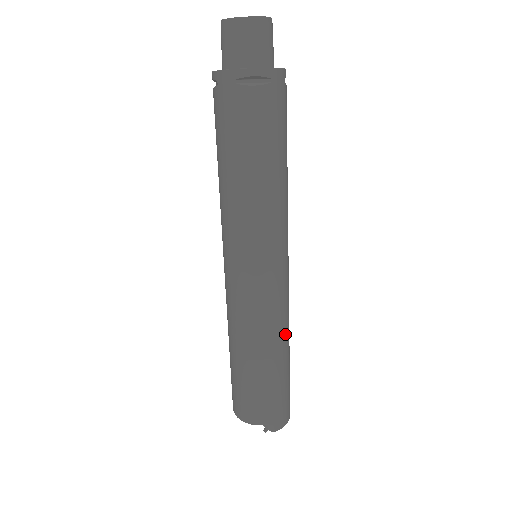
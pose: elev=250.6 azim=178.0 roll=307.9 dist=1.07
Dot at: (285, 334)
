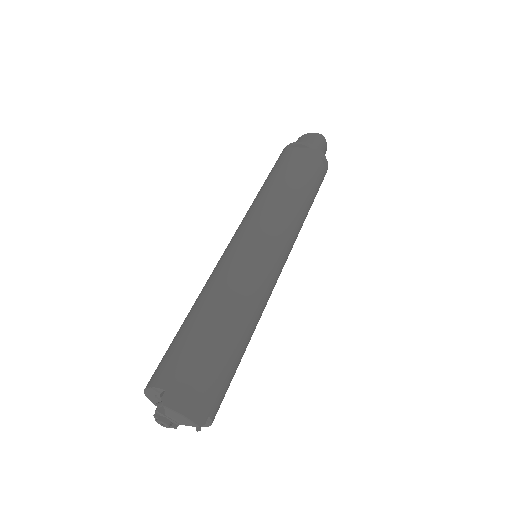
Dot at: (243, 305)
